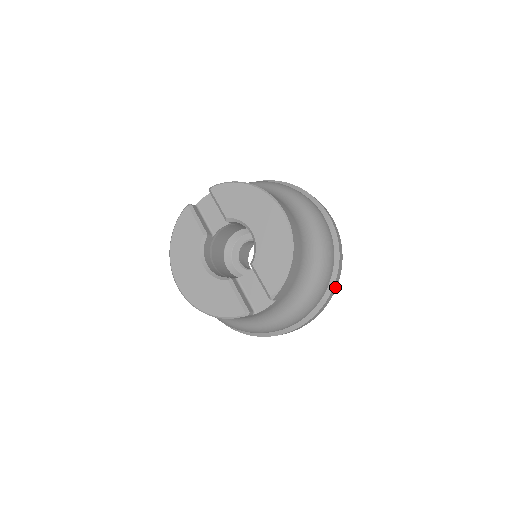
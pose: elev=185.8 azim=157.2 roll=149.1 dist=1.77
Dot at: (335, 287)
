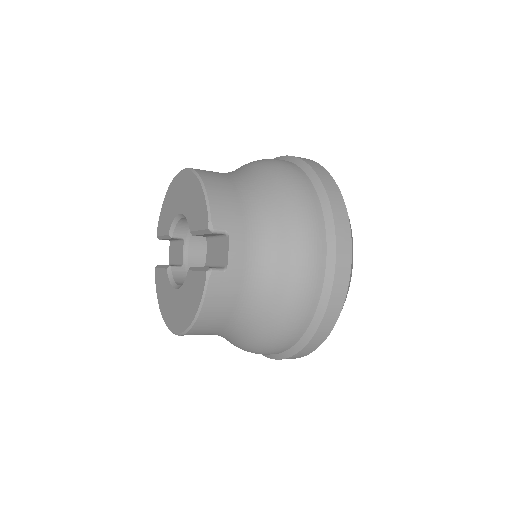
Dot at: (333, 189)
